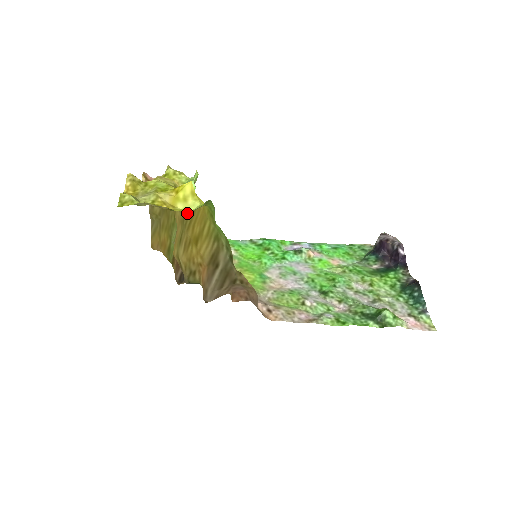
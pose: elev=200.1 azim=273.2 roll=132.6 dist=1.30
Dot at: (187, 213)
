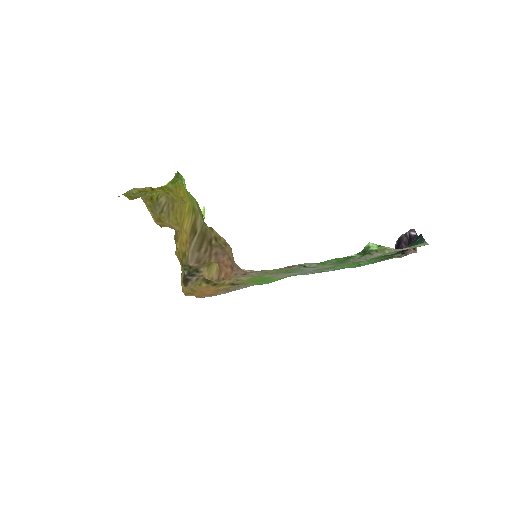
Dot at: (181, 214)
